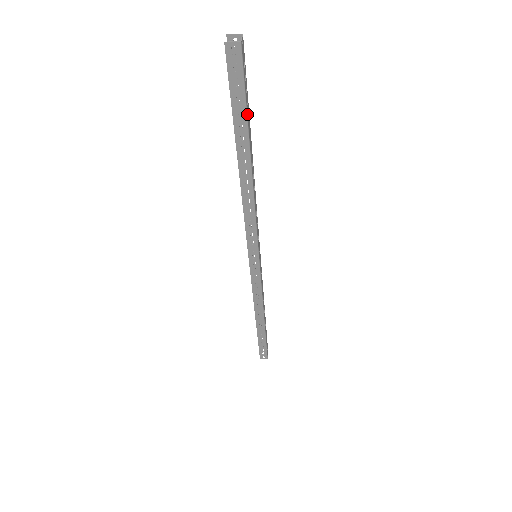
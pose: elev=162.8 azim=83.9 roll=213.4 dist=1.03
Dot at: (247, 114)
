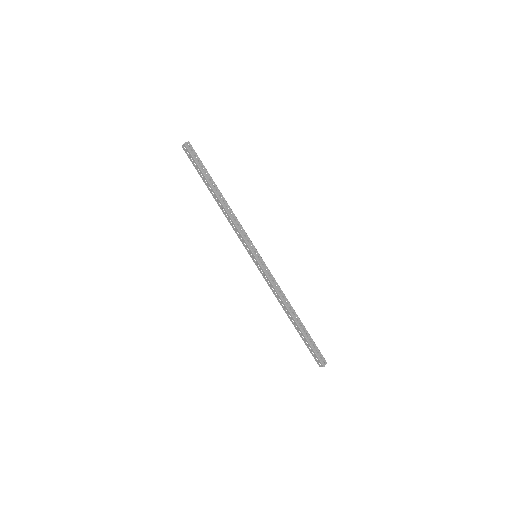
Dot at: (201, 170)
